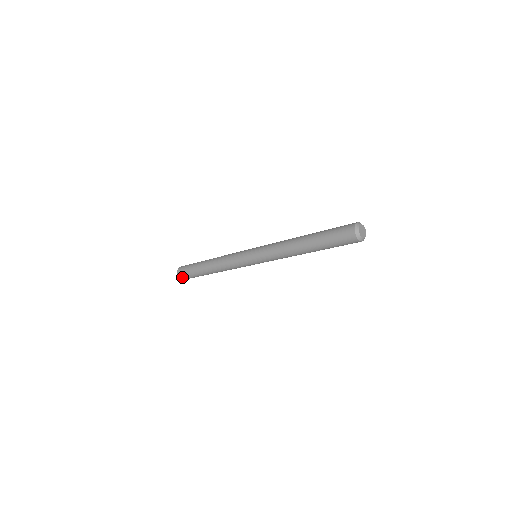
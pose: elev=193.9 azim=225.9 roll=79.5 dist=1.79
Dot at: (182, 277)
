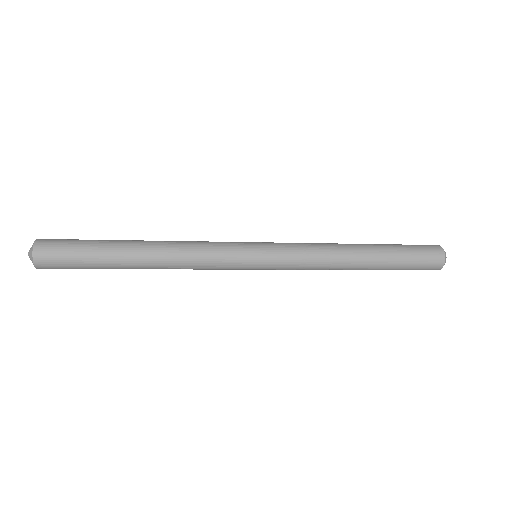
Dot at: (44, 260)
